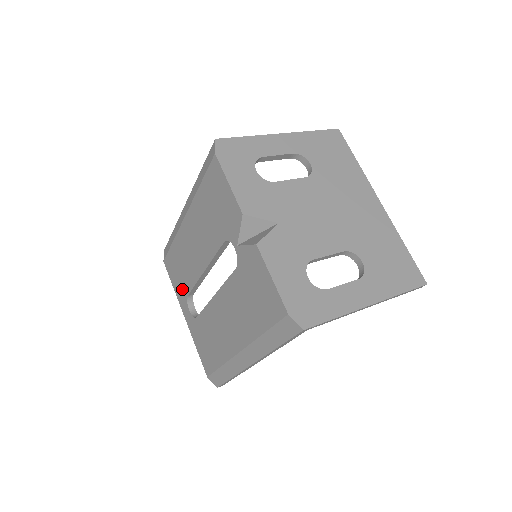
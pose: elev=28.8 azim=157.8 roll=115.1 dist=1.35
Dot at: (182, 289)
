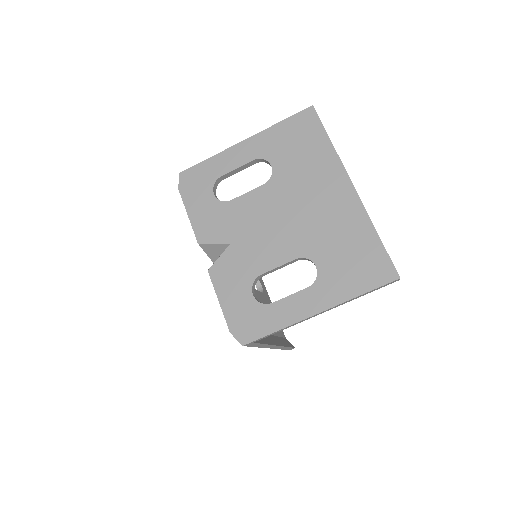
Dot at: occluded
